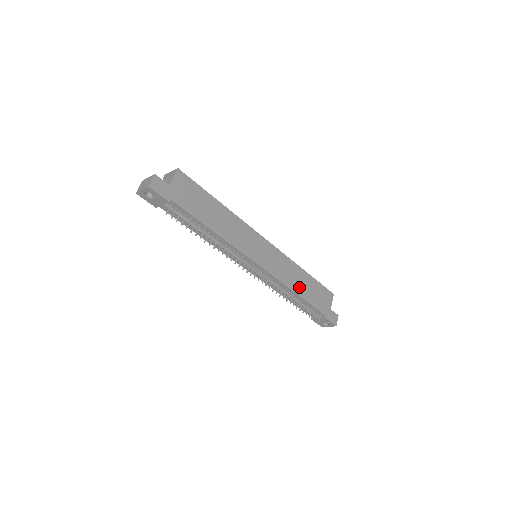
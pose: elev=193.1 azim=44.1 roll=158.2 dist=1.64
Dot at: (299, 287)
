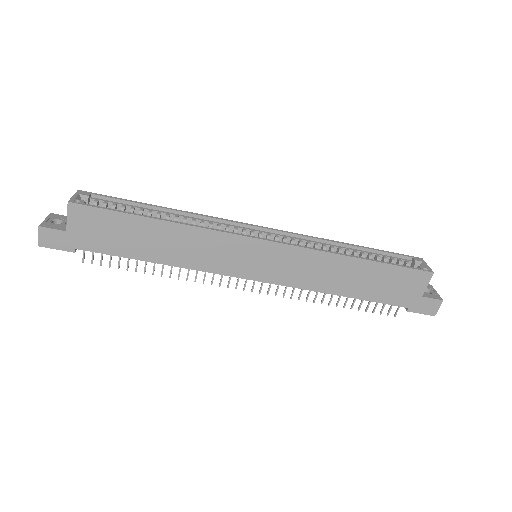
Dot at: (343, 285)
